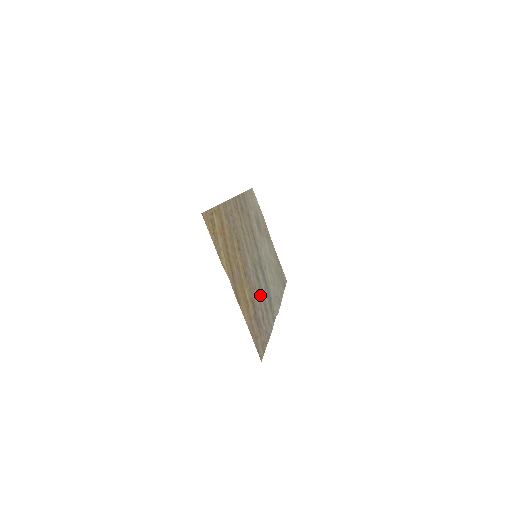
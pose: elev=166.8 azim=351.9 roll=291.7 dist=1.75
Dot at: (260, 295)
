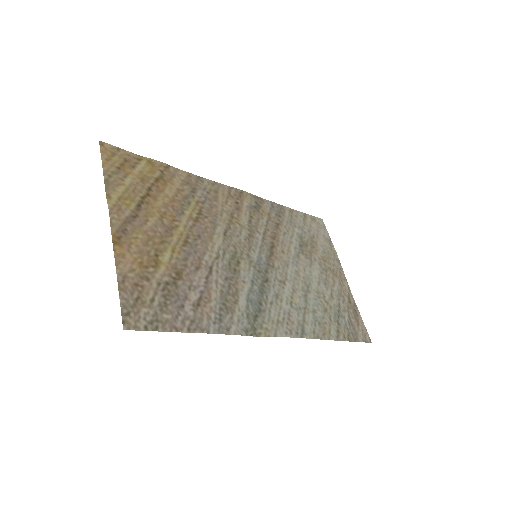
Dot at: (219, 284)
